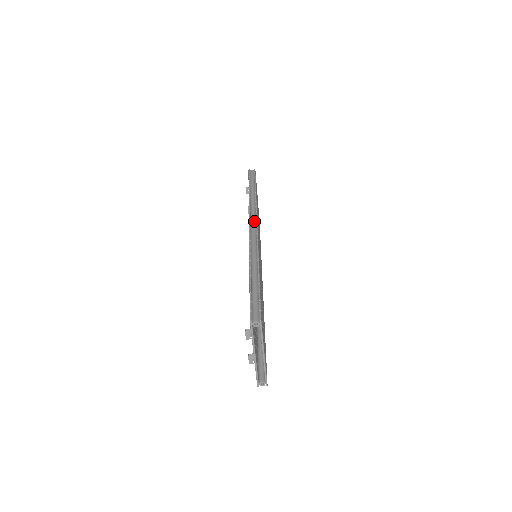
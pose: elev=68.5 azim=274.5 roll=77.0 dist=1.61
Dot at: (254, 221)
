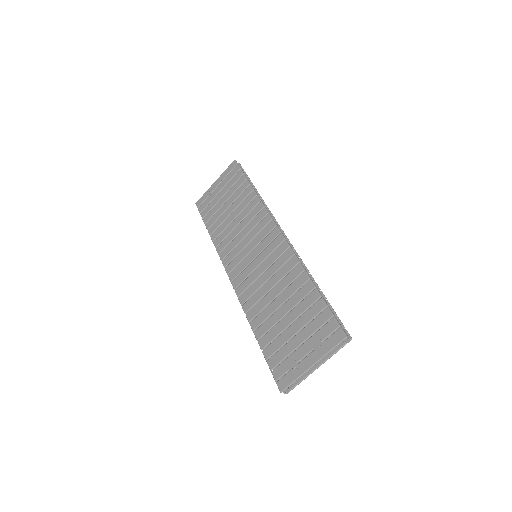
Dot at: (278, 226)
